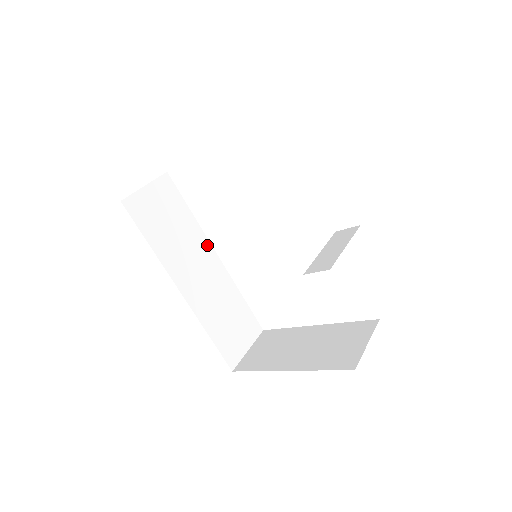
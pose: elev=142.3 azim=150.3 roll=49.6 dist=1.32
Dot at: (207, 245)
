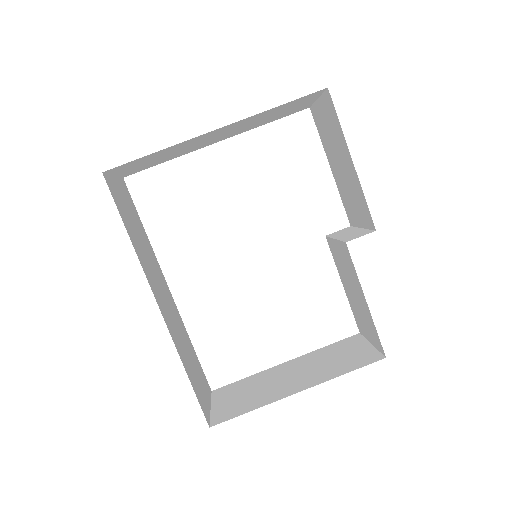
Dot at: (160, 271)
